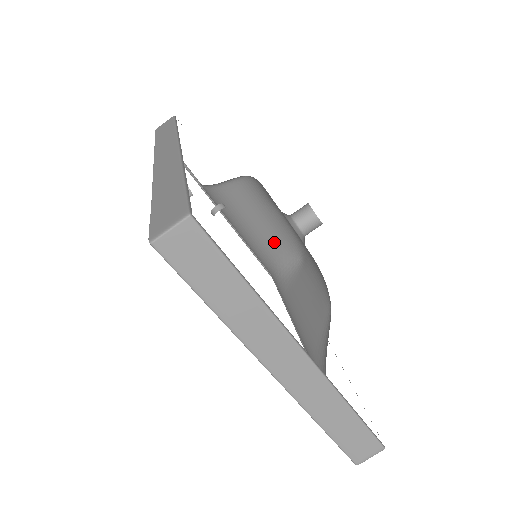
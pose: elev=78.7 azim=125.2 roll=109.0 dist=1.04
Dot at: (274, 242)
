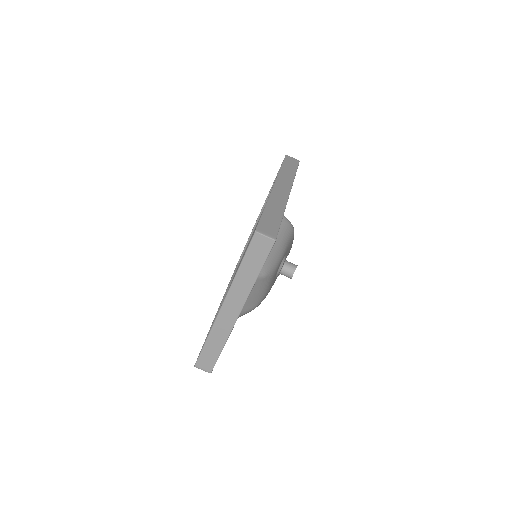
Dot at: occluded
